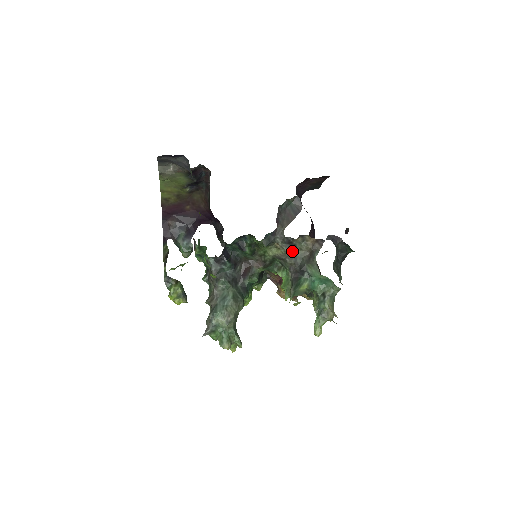
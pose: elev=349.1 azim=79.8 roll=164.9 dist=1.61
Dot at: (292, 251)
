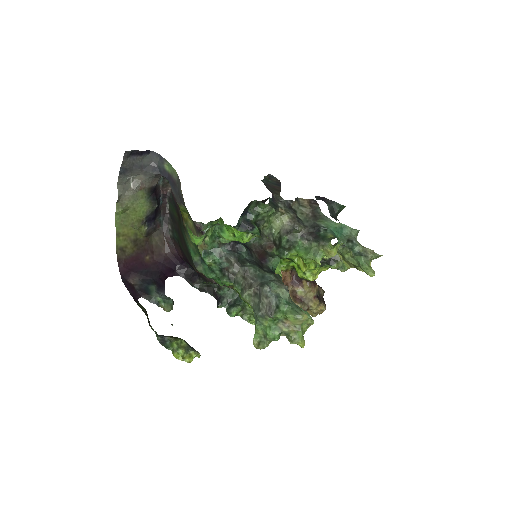
Dot at: (296, 217)
